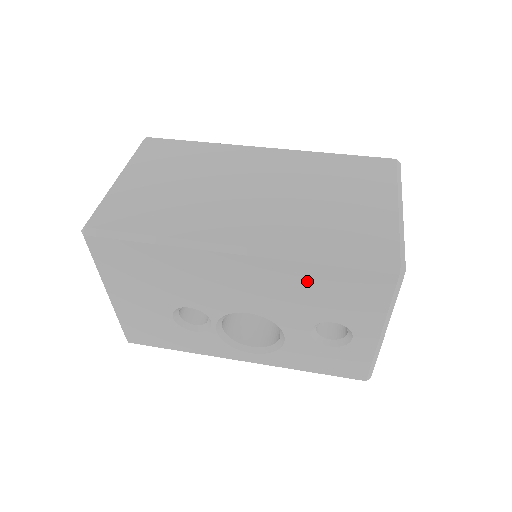
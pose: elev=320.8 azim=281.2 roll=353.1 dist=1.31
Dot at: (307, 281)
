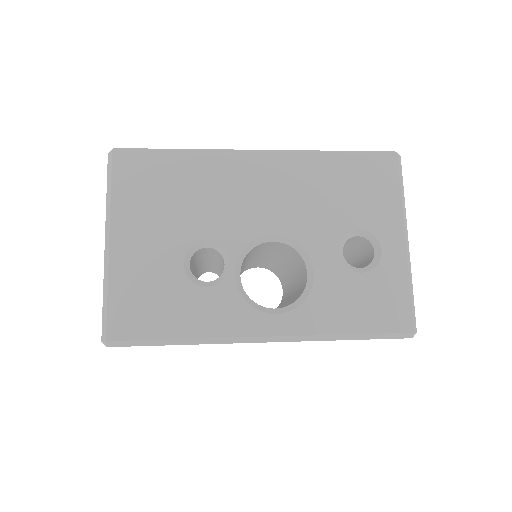
Dot at: (326, 175)
